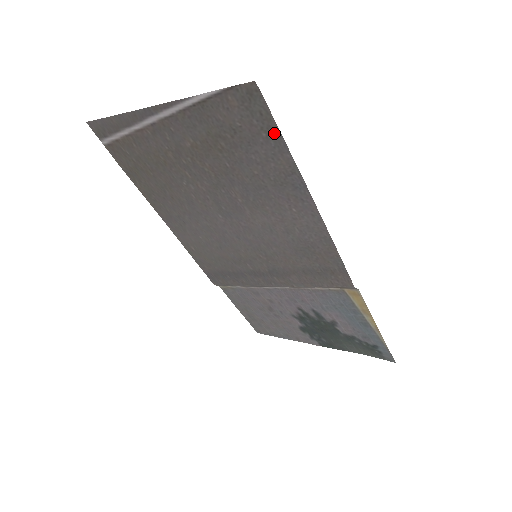
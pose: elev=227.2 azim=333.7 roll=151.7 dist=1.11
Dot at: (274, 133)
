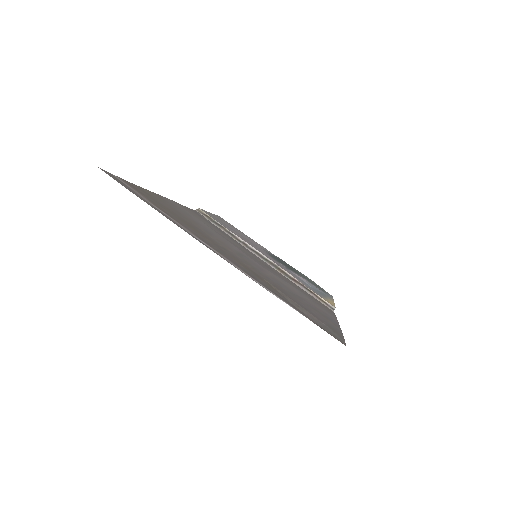
Dot at: (336, 330)
